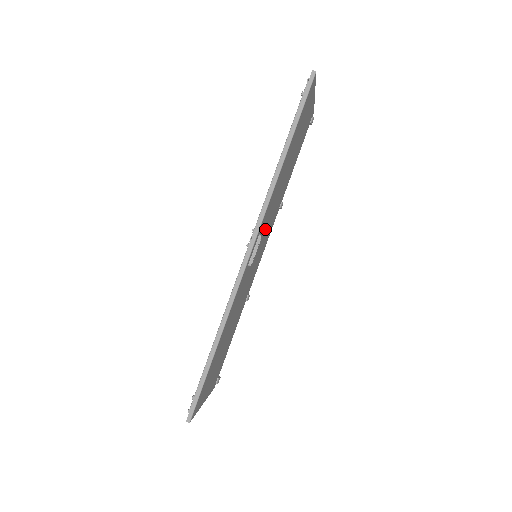
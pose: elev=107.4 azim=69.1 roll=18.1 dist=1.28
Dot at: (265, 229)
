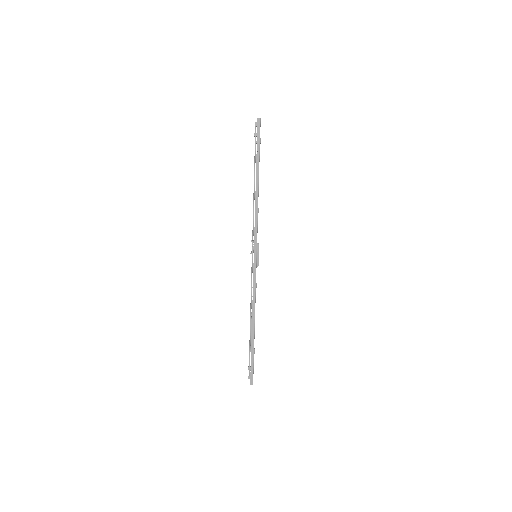
Dot at: occluded
